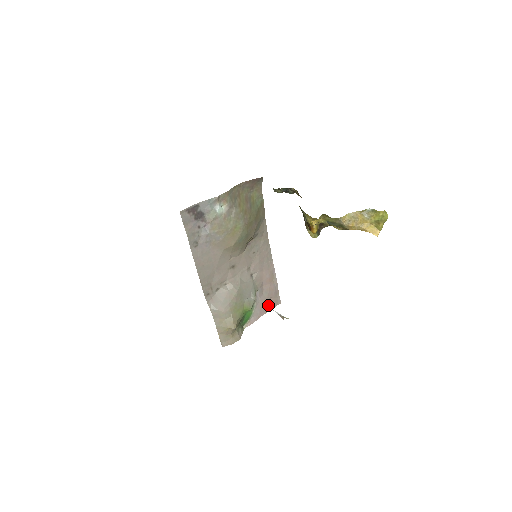
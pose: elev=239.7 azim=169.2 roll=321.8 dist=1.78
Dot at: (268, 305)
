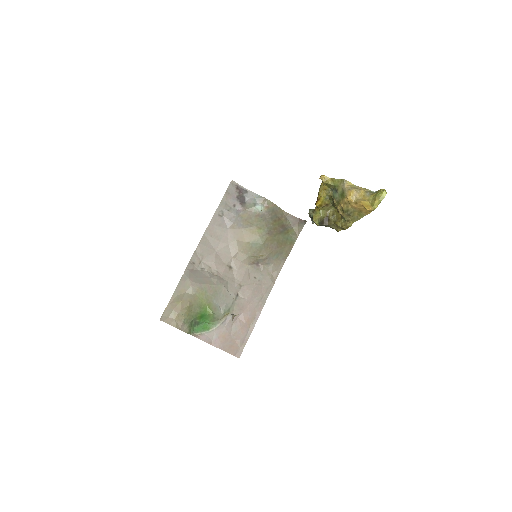
Dot at: (227, 343)
